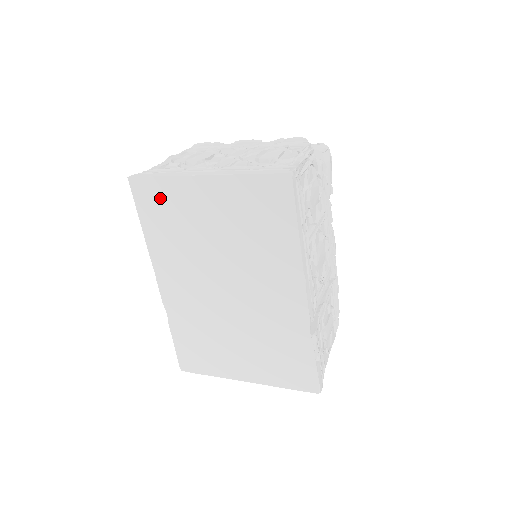
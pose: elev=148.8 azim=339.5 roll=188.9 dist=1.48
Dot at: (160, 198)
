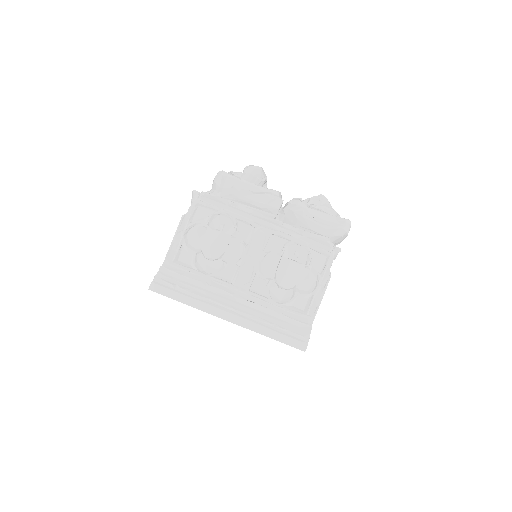
Dot at: occluded
